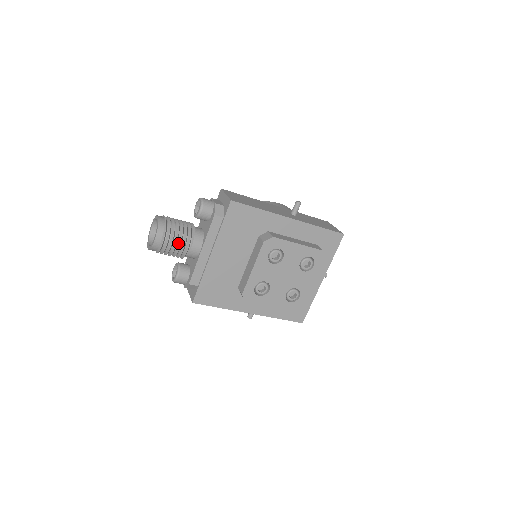
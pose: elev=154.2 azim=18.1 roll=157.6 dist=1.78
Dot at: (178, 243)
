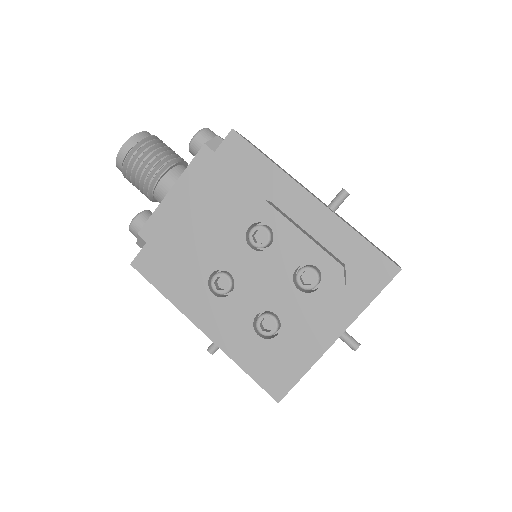
Dot at: (147, 166)
